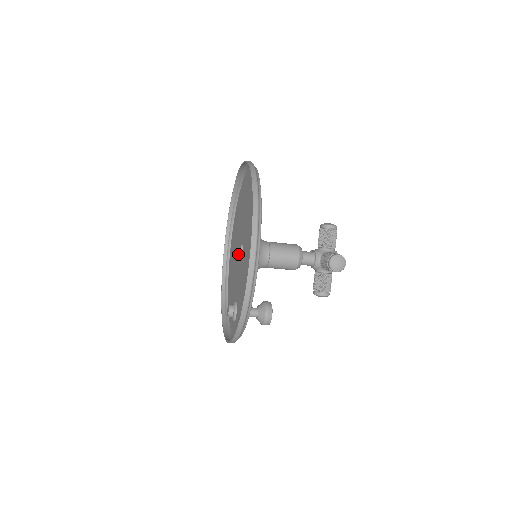
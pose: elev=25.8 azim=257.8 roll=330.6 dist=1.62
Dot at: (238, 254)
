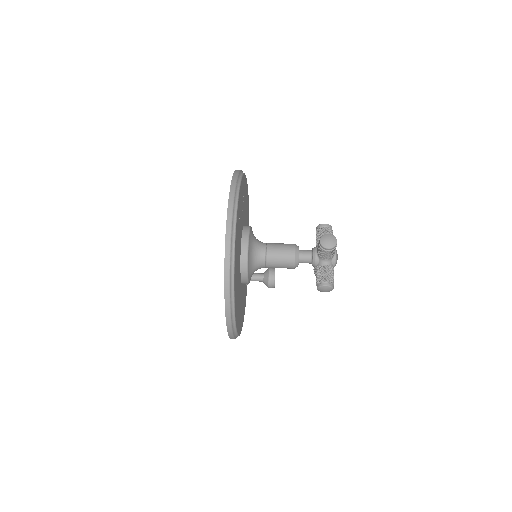
Dot at: occluded
